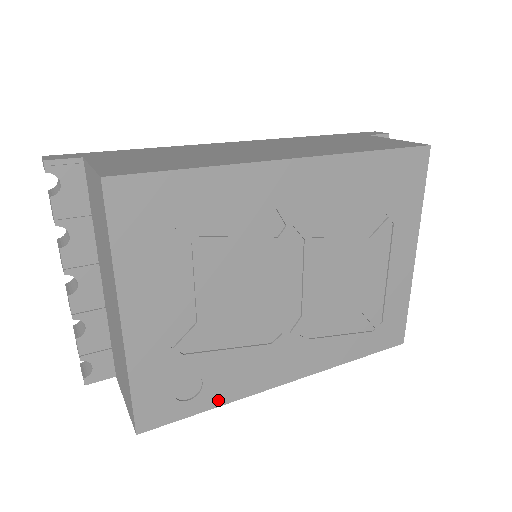
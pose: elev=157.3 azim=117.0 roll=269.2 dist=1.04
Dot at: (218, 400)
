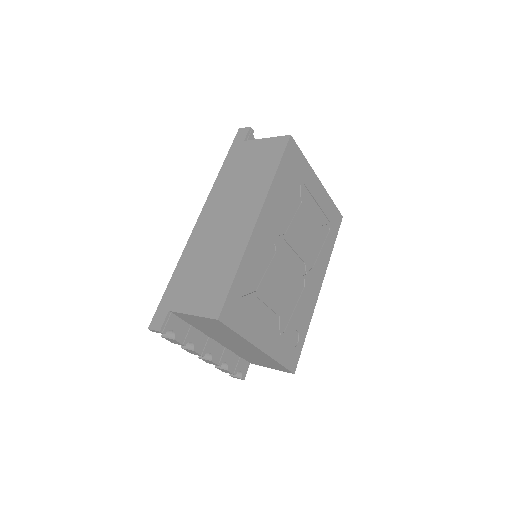
Dot at: (306, 329)
